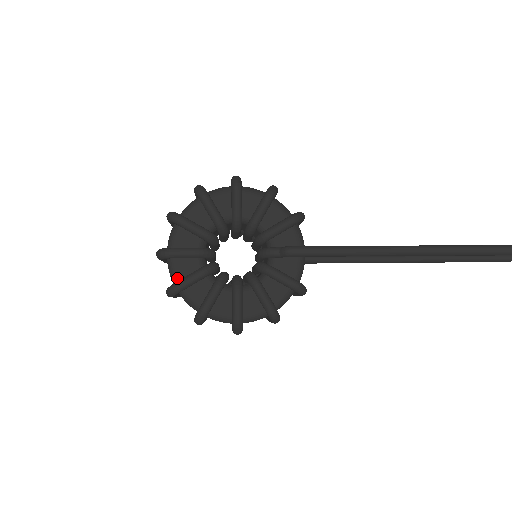
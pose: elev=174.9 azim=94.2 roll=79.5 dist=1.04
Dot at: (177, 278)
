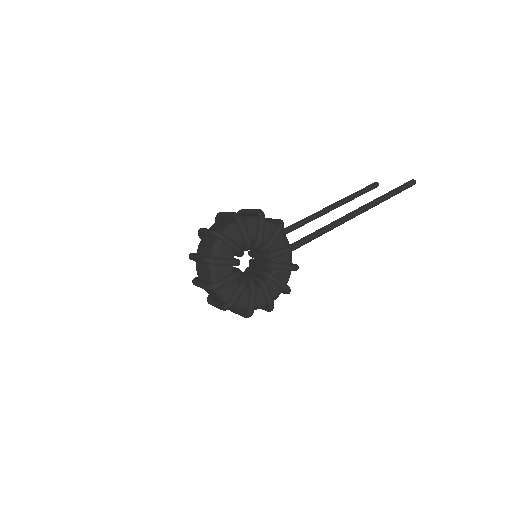
Dot at: (226, 297)
